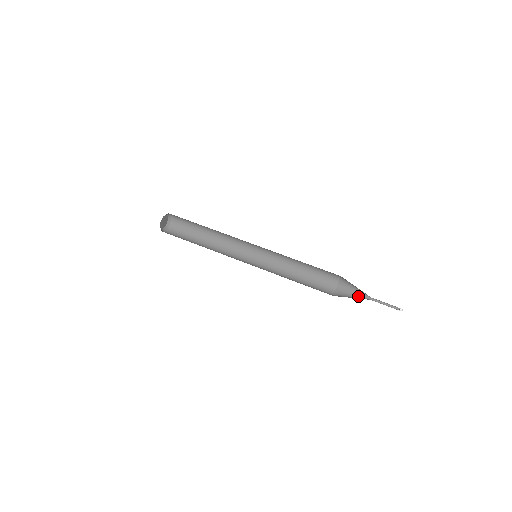
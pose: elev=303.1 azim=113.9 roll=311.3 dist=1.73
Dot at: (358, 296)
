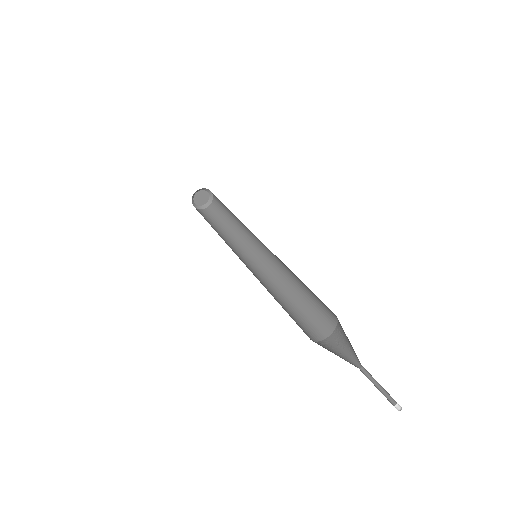
Dot at: (344, 358)
